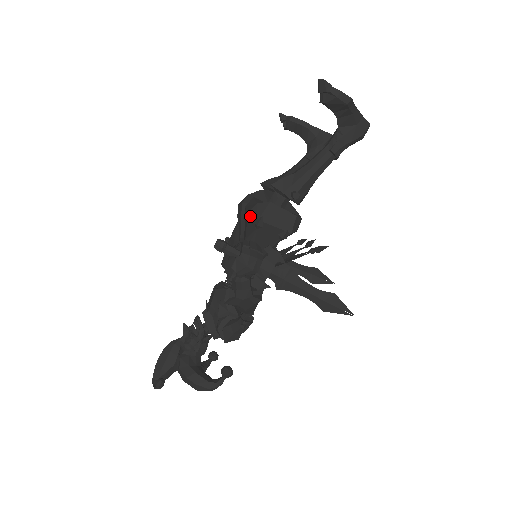
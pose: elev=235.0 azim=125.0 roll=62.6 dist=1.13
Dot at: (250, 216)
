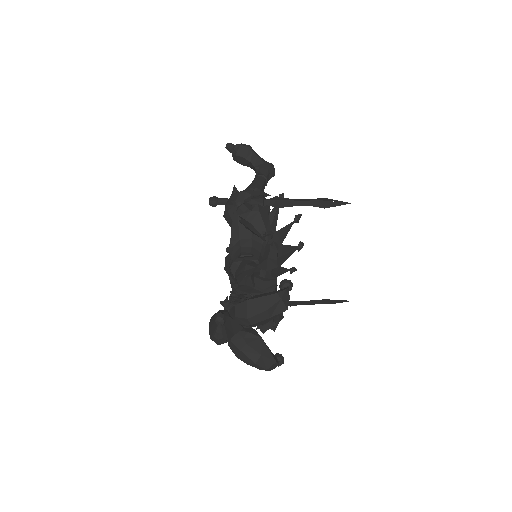
Dot at: occluded
